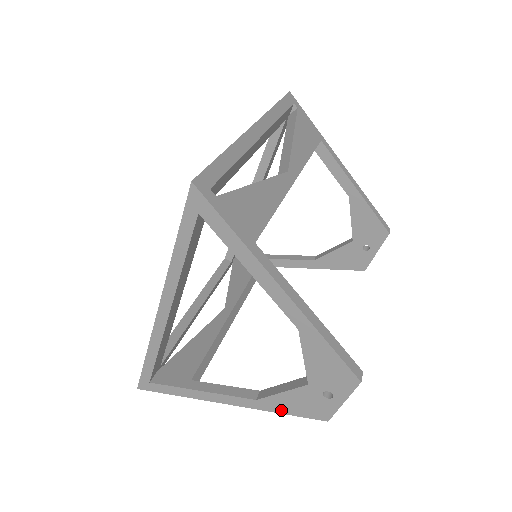
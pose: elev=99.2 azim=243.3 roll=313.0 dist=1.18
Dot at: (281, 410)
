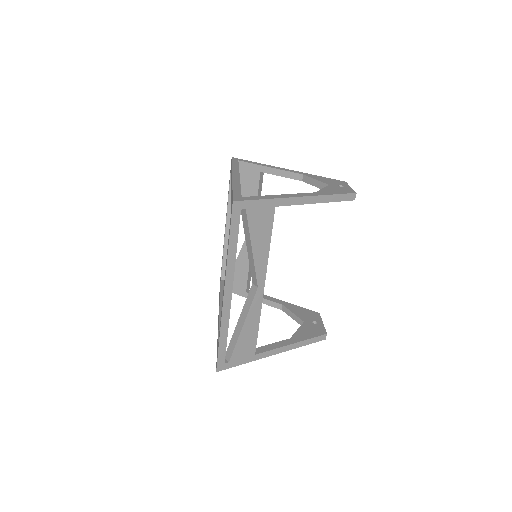
Dot at: occluded
